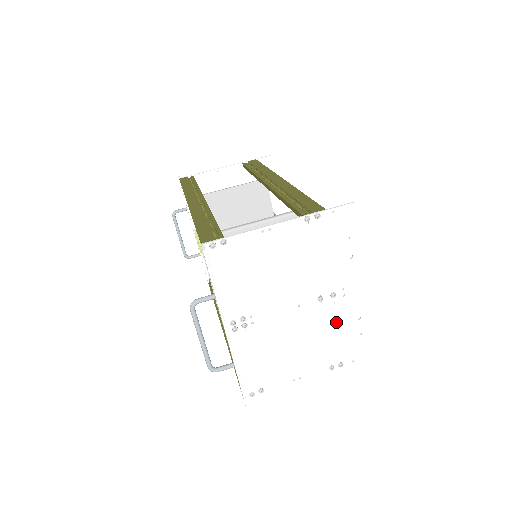
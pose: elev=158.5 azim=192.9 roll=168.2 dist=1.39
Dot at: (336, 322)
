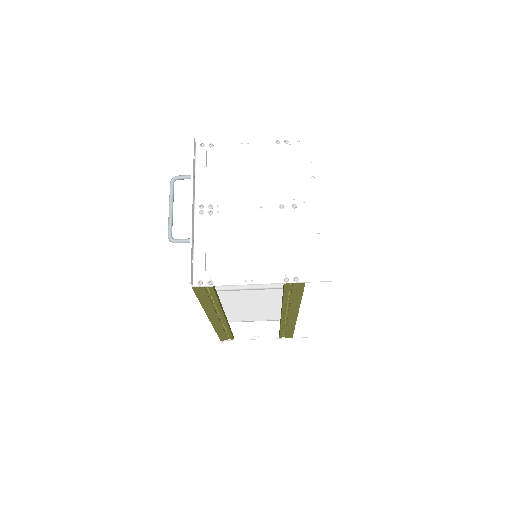
Dot at: (295, 232)
